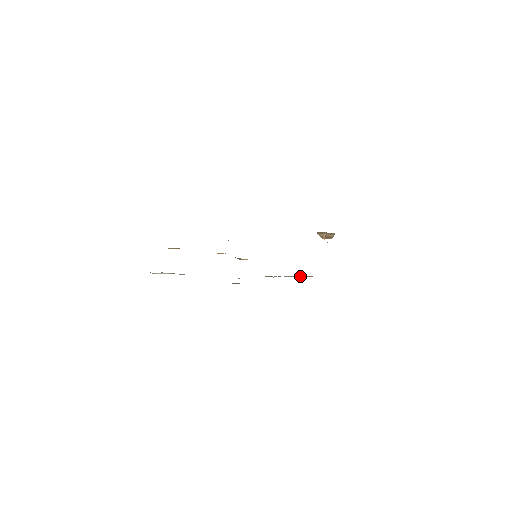
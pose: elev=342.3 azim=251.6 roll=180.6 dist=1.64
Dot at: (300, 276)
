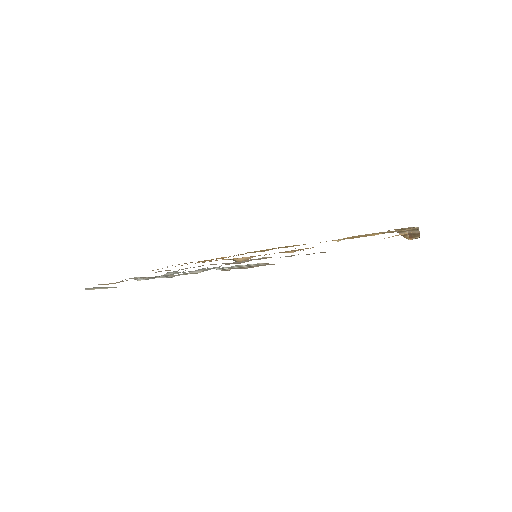
Dot at: (252, 264)
